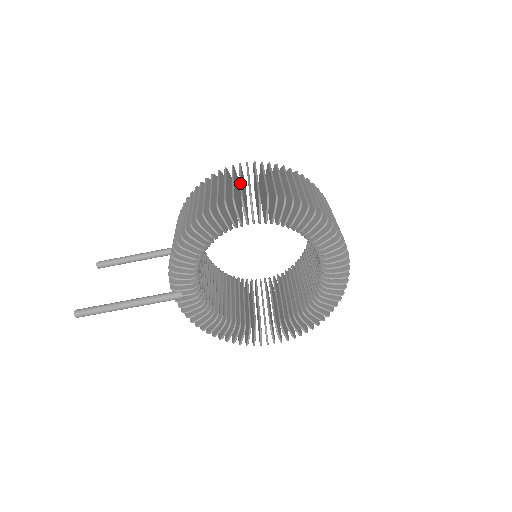
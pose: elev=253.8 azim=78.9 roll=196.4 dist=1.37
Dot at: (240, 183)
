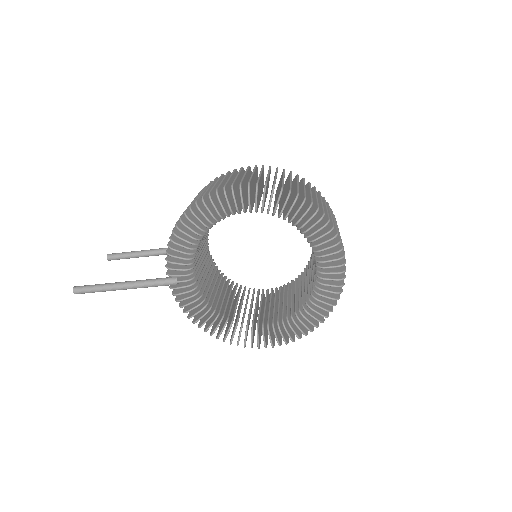
Dot at: (243, 176)
